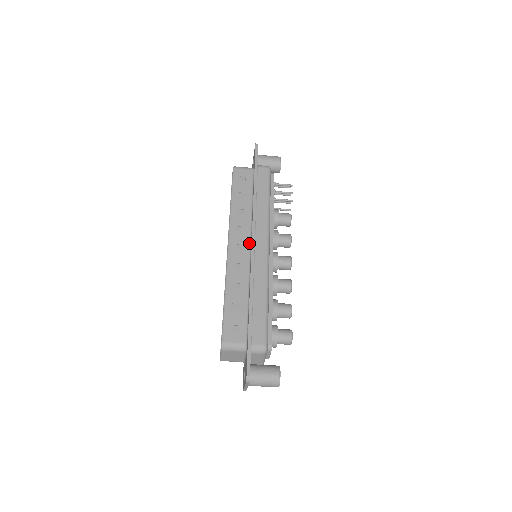
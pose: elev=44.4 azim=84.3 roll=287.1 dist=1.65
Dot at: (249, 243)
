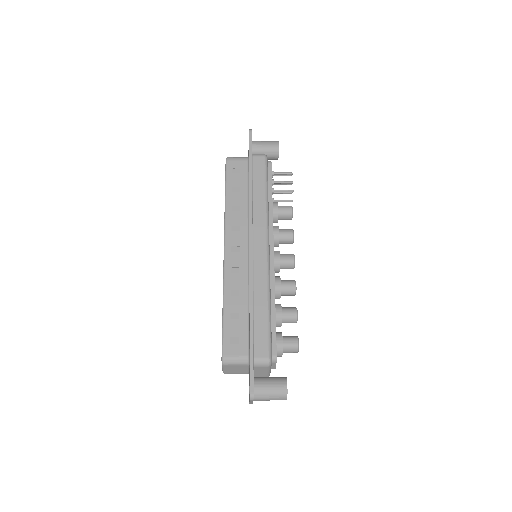
Dot at: (247, 244)
